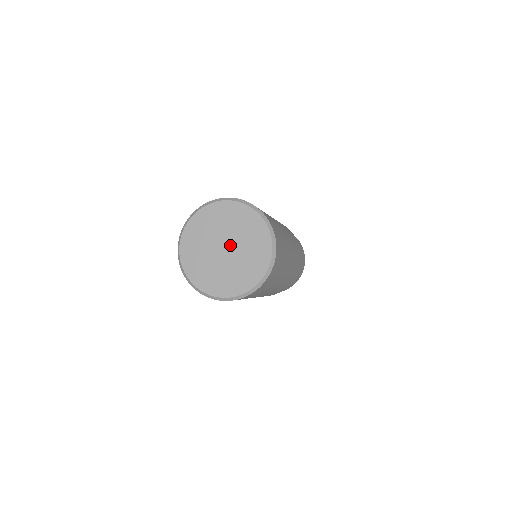
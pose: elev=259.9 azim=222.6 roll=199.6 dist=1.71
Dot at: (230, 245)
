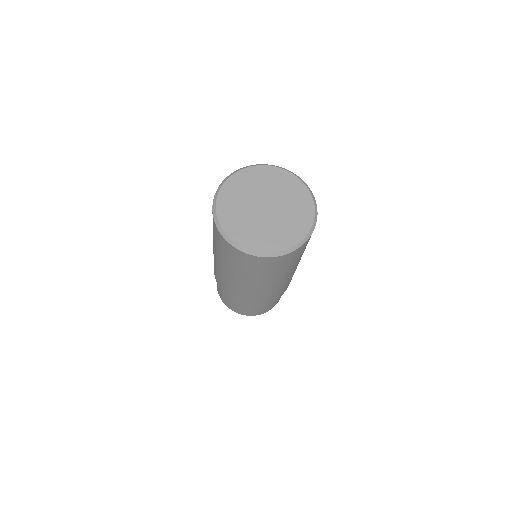
Dot at: (268, 201)
